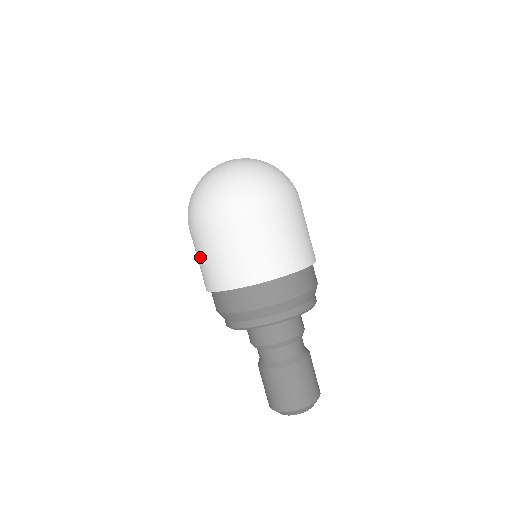
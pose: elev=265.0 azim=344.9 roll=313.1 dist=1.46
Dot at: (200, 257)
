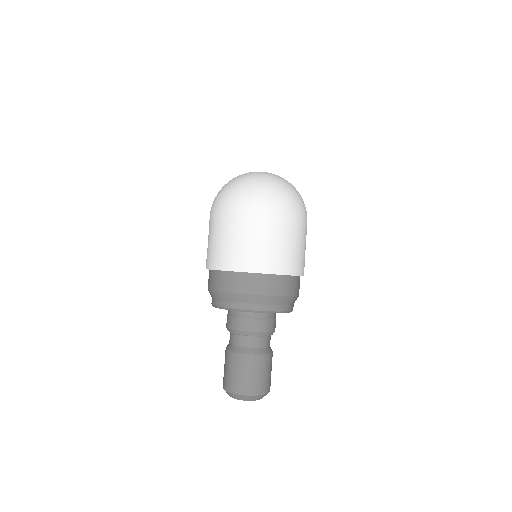
Dot at: (208, 239)
